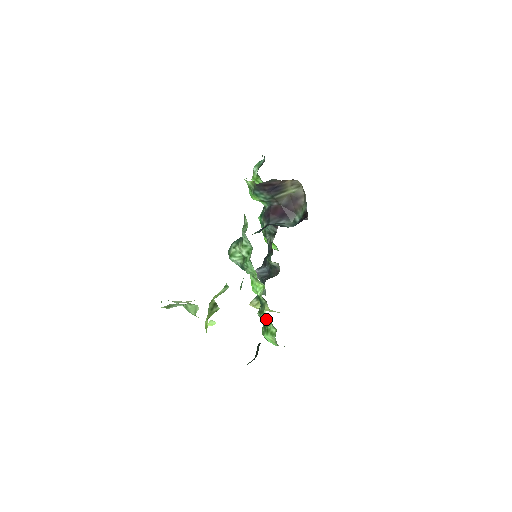
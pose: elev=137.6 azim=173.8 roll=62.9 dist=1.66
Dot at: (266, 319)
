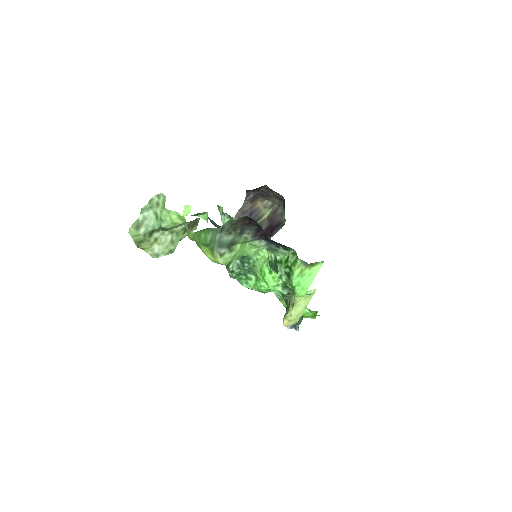
Dot at: (282, 262)
